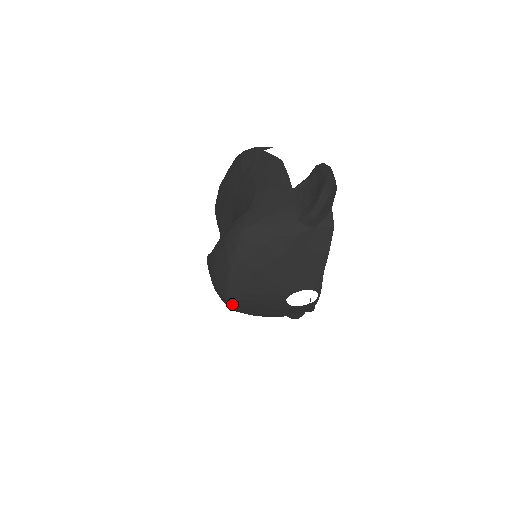
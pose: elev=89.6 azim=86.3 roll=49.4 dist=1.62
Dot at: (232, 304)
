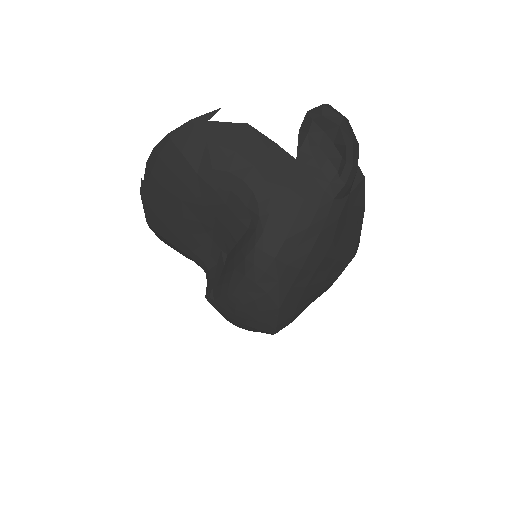
Dot at: occluded
